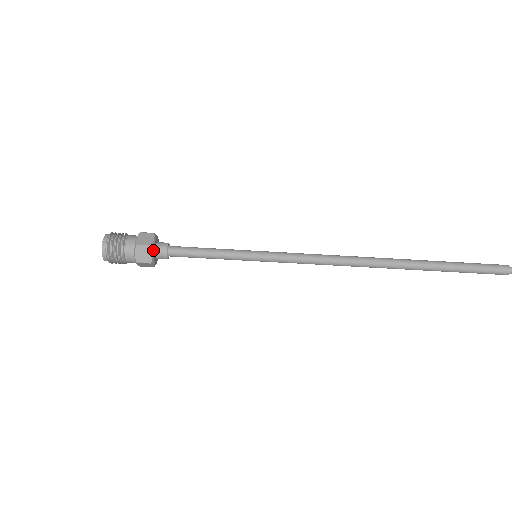
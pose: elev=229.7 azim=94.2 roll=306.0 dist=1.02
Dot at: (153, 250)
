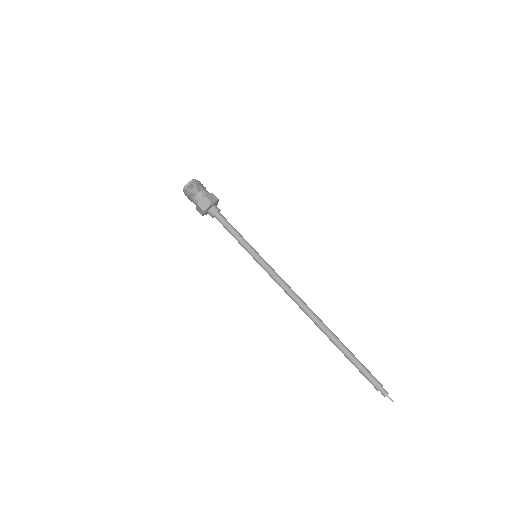
Dot at: (217, 201)
